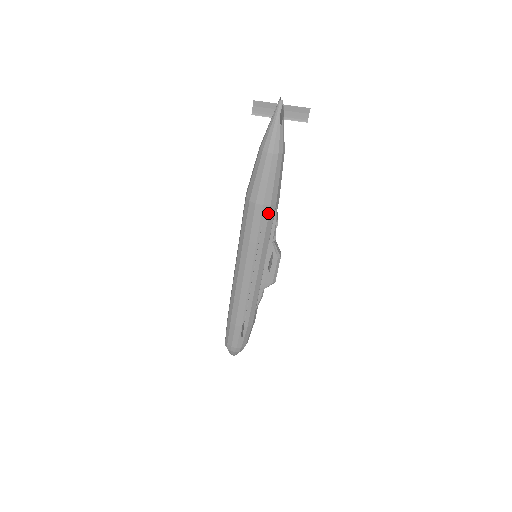
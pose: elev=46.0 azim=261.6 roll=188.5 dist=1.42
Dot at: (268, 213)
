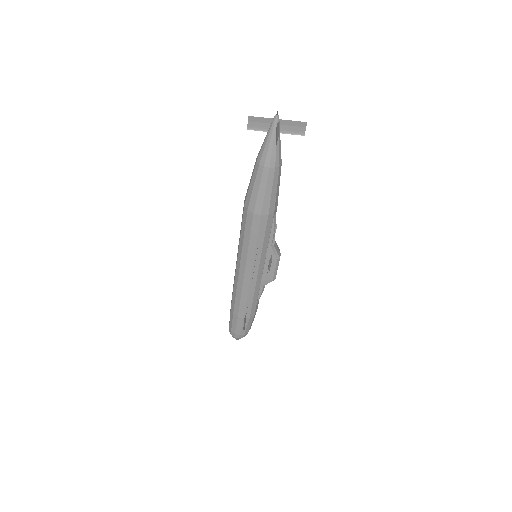
Dot at: (266, 221)
